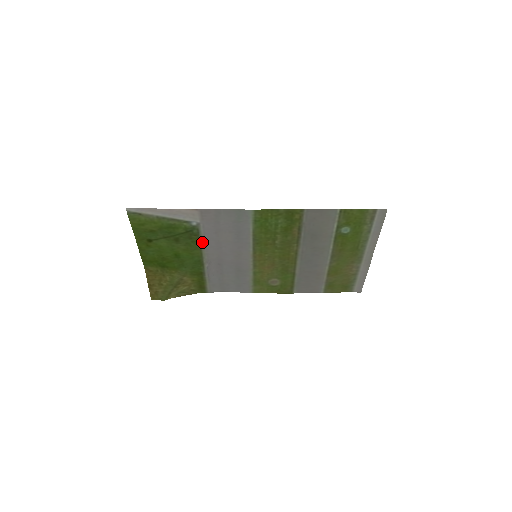
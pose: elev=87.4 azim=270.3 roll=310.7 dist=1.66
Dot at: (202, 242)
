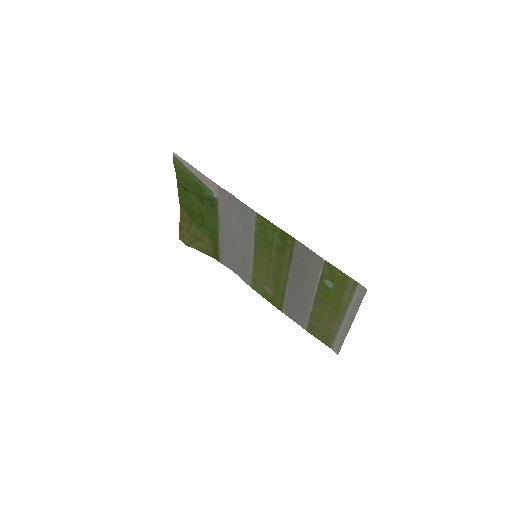
Dot at: (219, 215)
